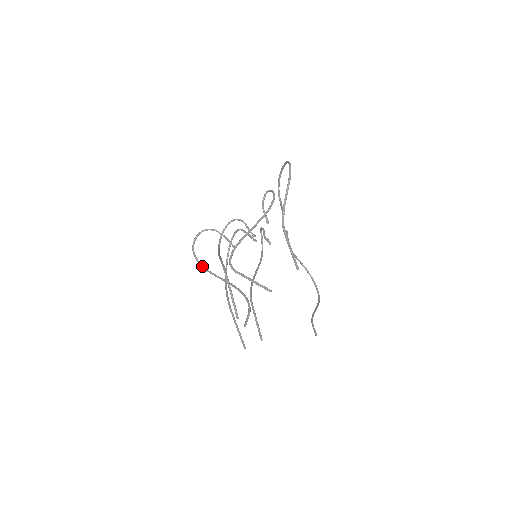
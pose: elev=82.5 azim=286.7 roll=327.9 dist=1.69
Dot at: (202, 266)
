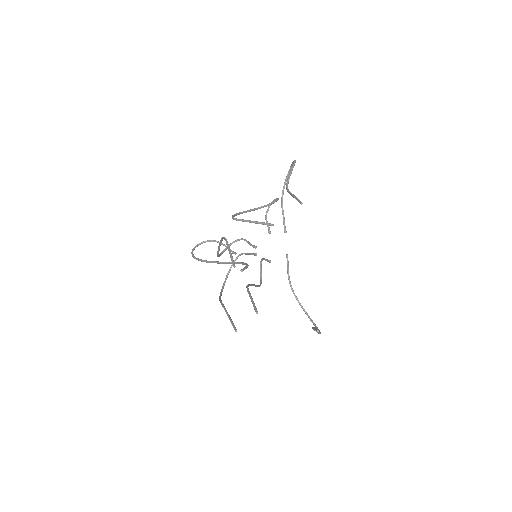
Dot at: (200, 259)
